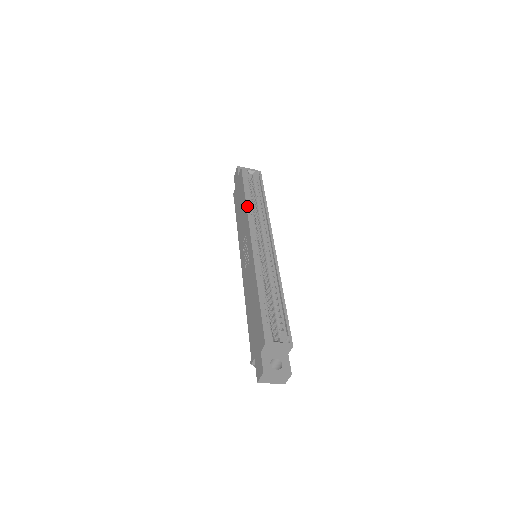
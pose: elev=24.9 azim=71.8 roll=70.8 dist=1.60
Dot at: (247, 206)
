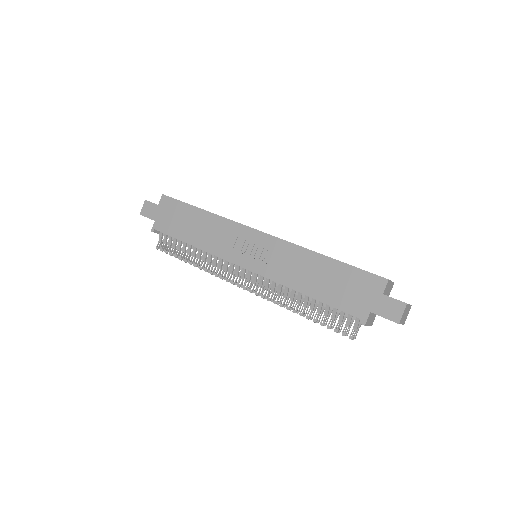
Dot at: (216, 214)
